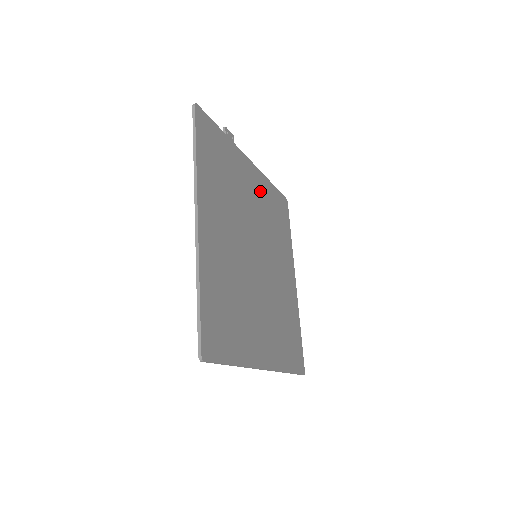
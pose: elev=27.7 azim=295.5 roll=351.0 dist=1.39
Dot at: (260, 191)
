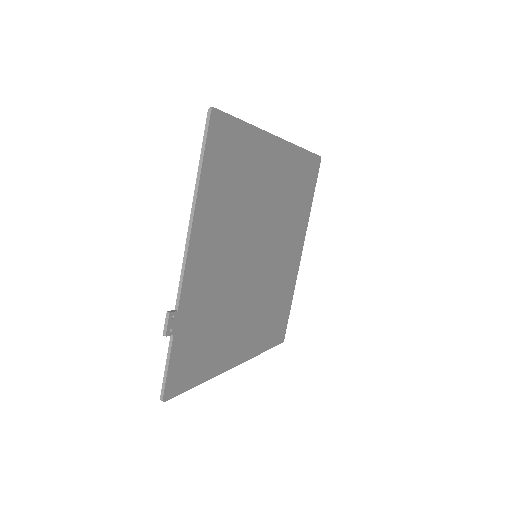
Dot at: (212, 234)
